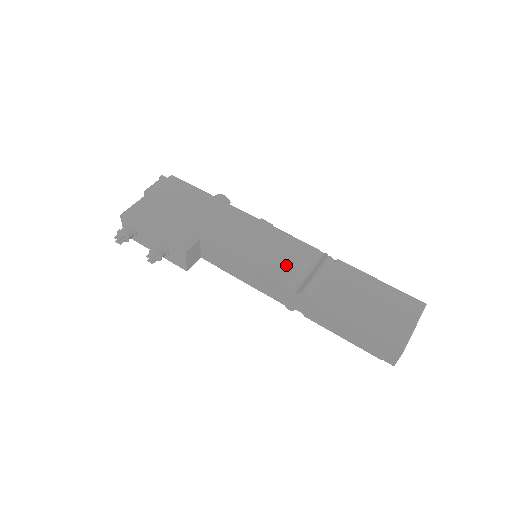
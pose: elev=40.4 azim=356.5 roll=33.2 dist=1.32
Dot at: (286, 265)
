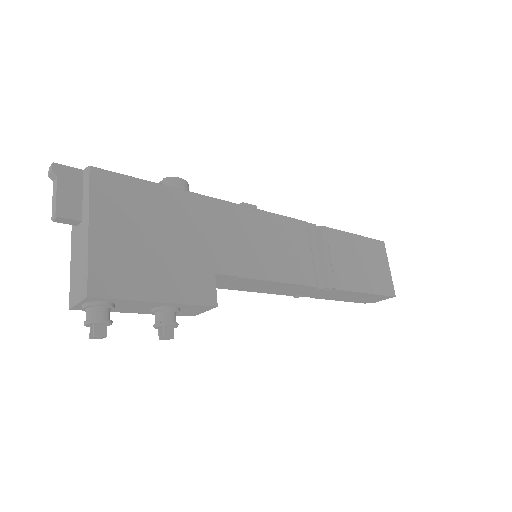
Dot at: (302, 260)
